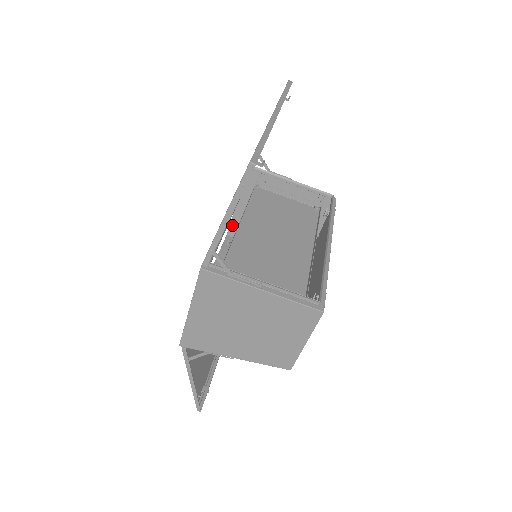
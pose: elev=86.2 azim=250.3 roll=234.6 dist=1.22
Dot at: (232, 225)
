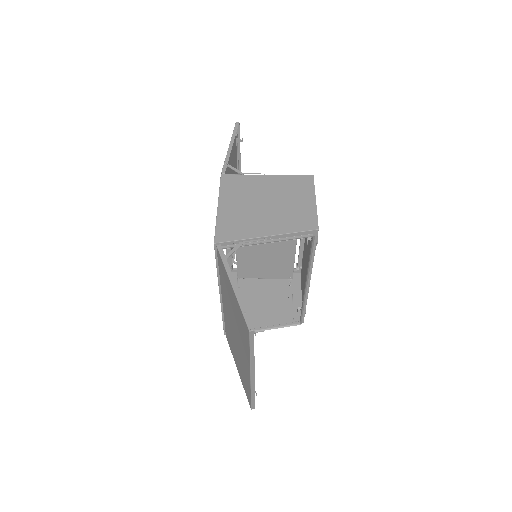
Dot at: occluded
